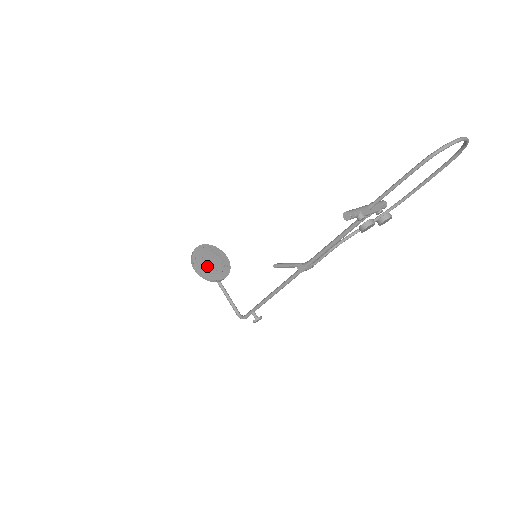
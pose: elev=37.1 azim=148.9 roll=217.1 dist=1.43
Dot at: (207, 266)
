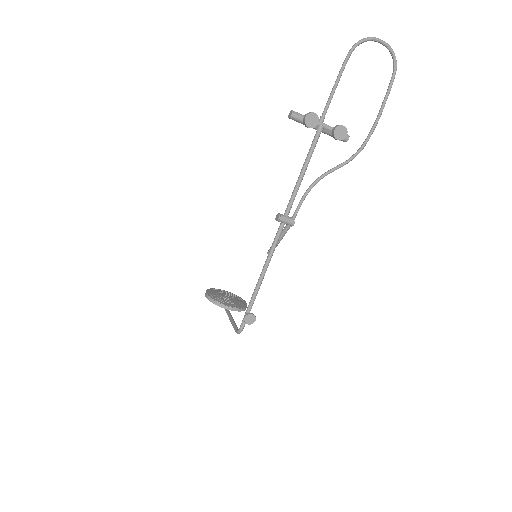
Dot at: (219, 296)
